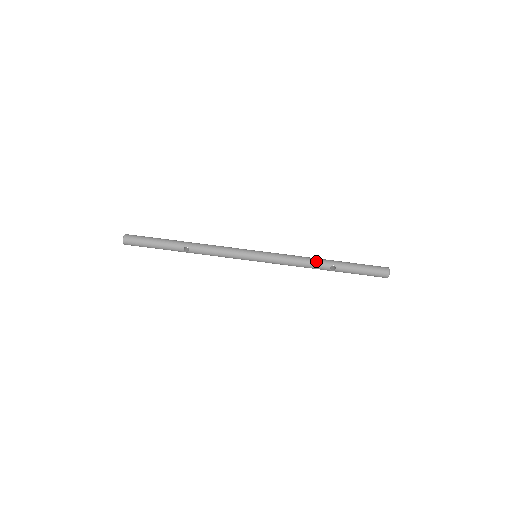
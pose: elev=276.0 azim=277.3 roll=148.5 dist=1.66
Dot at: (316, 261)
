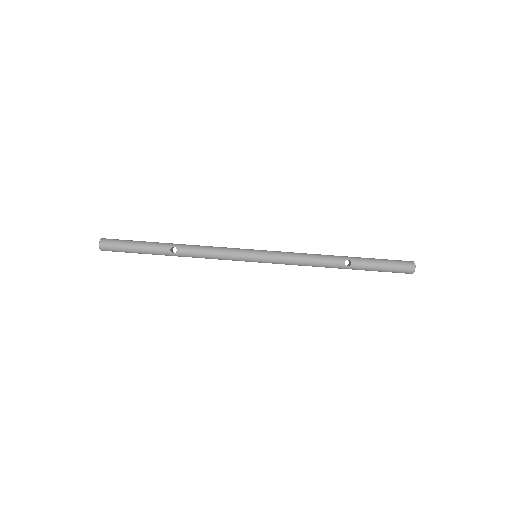
Dot at: (327, 256)
